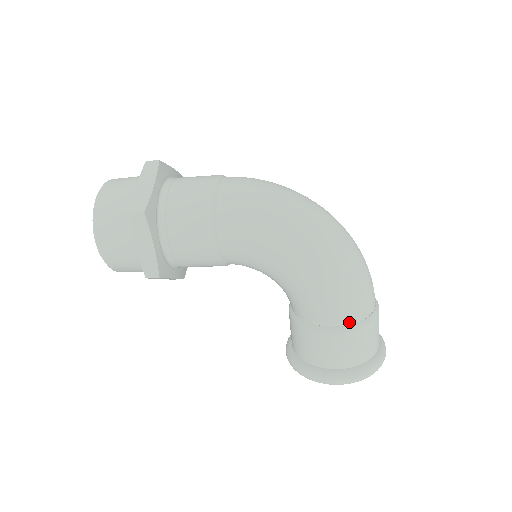
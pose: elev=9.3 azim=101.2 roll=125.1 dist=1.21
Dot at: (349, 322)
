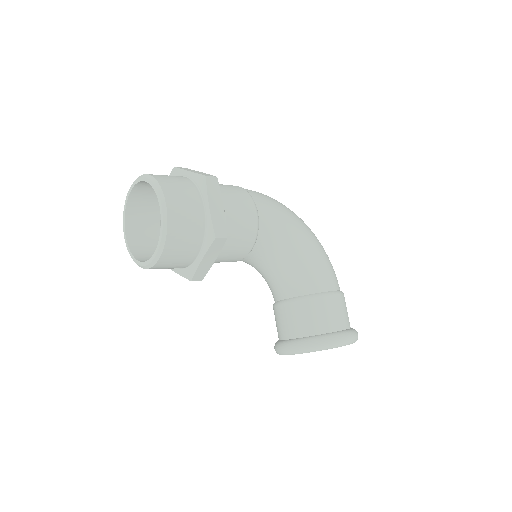
Dot at: (338, 288)
